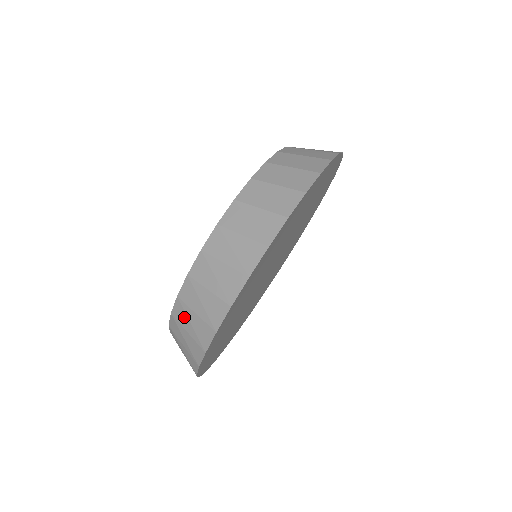
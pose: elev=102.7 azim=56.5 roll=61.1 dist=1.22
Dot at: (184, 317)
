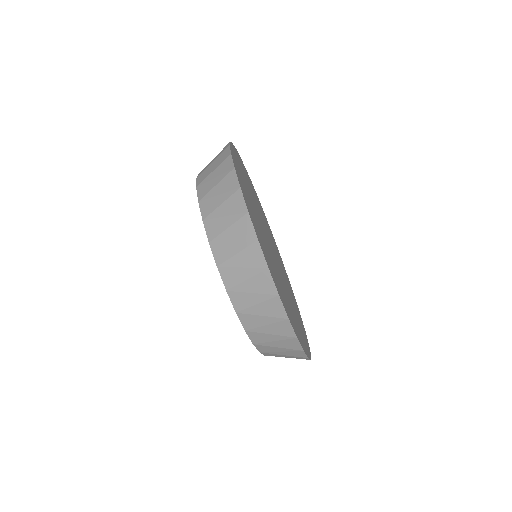
Dot at: (244, 297)
